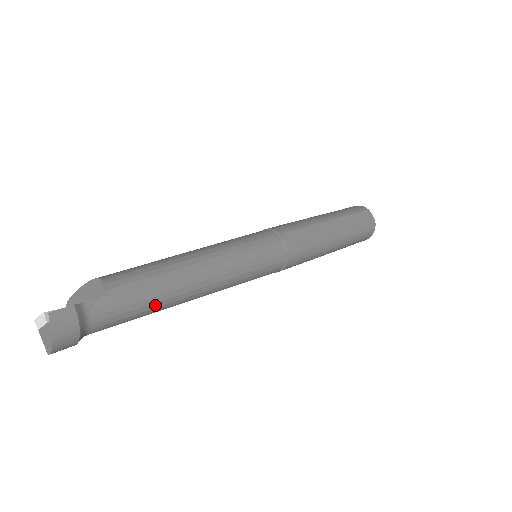
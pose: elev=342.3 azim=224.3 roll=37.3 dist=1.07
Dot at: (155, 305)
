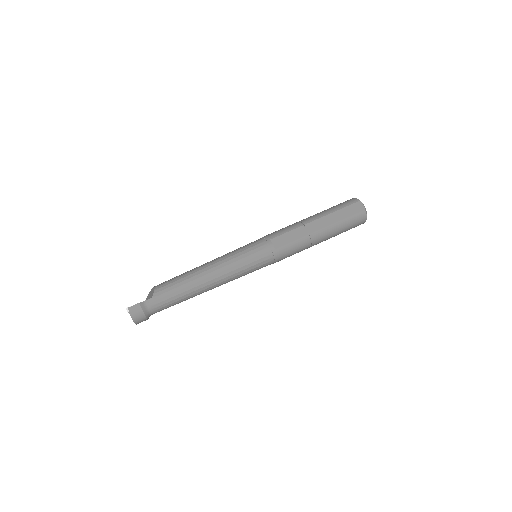
Dot at: (183, 297)
